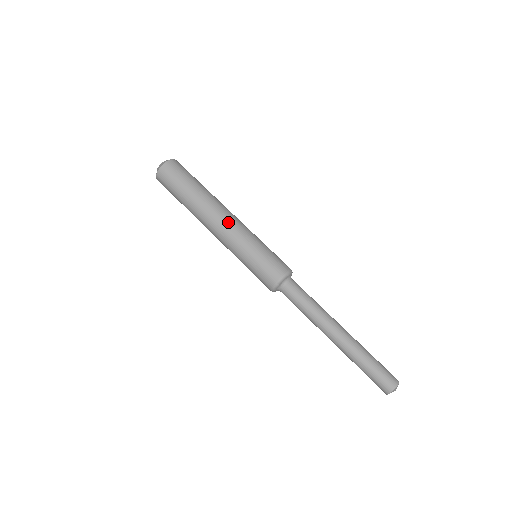
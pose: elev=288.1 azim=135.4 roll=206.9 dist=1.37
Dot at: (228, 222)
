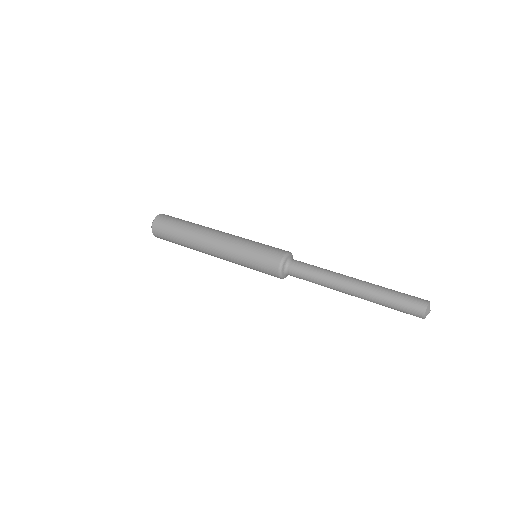
Dot at: (221, 236)
